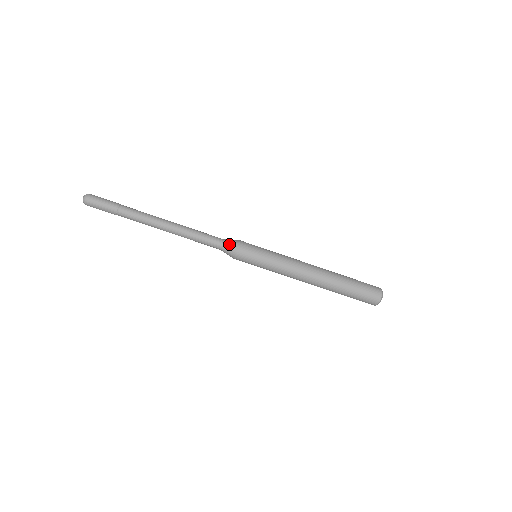
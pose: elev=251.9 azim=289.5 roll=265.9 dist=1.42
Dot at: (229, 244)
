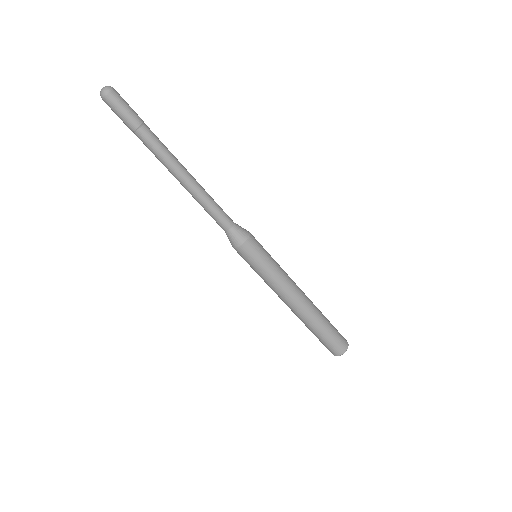
Dot at: (238, 232)
